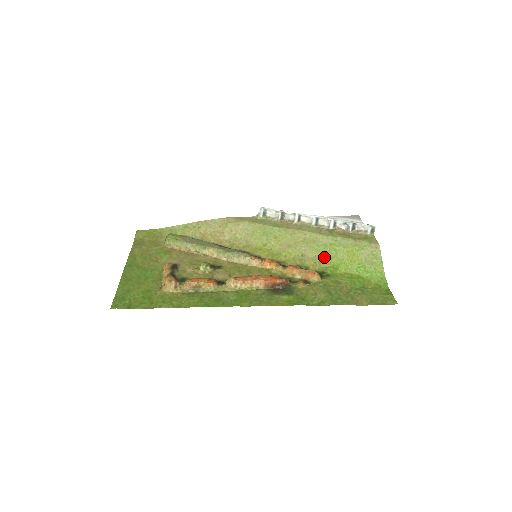
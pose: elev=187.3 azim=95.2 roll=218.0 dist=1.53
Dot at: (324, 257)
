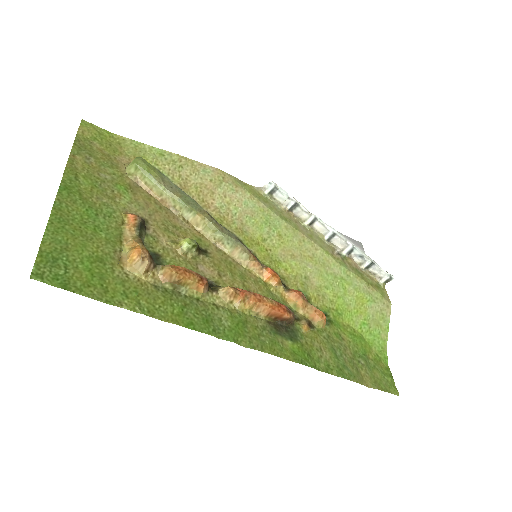
Dot at: (330, 292)
